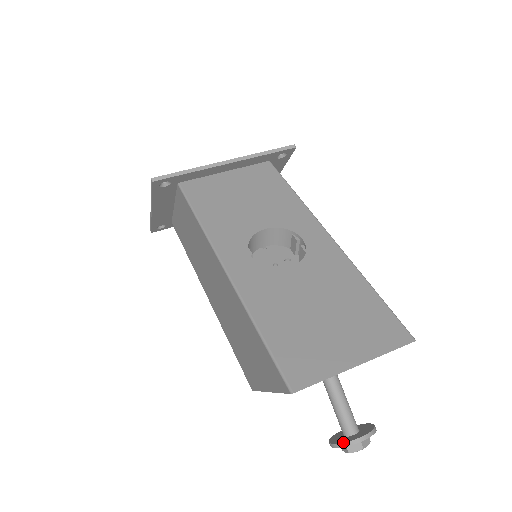
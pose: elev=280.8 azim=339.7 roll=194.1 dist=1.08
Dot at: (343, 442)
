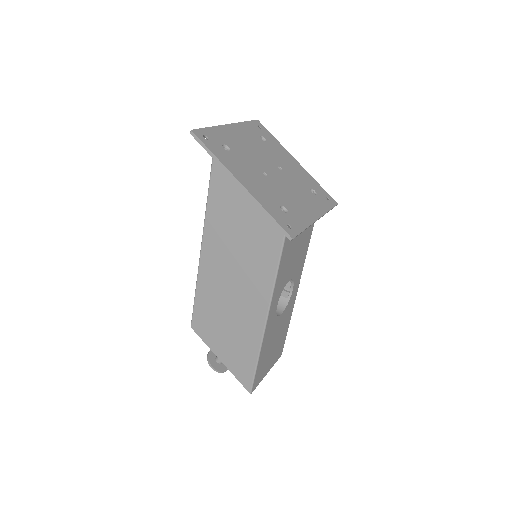
Dot at: (220, 371)
